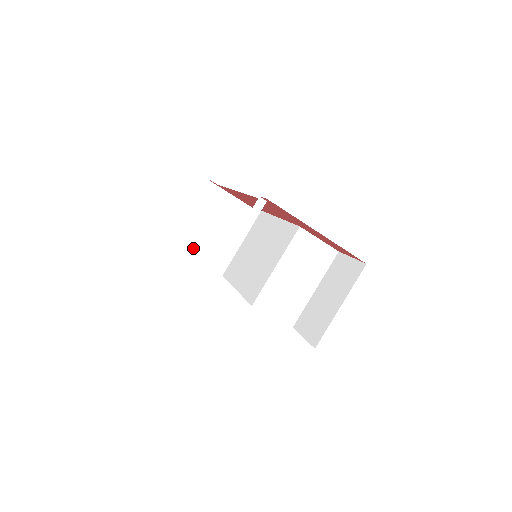
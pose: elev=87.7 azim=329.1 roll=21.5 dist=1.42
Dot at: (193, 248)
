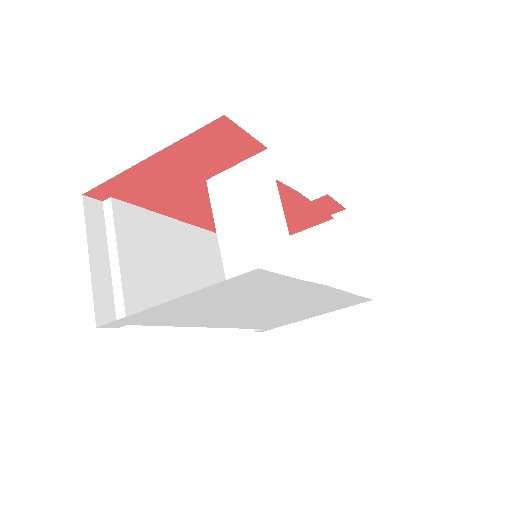
Dot at: occluded
